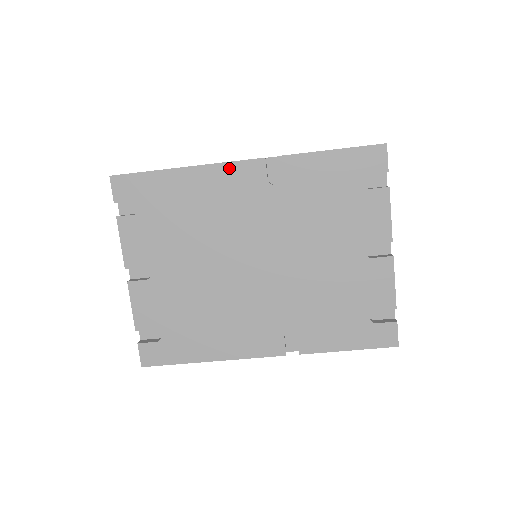
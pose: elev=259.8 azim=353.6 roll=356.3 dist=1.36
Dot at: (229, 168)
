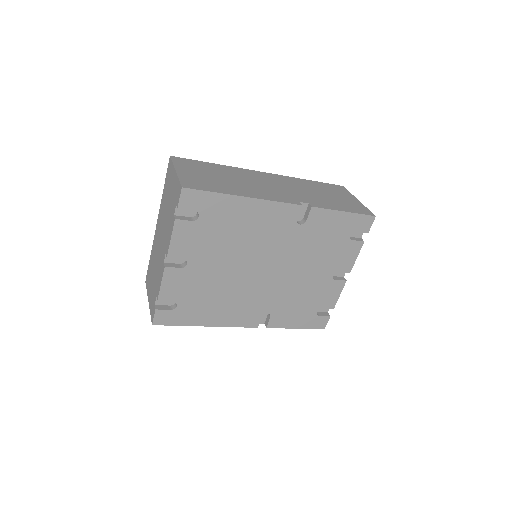
Dot at: (275, 206)
